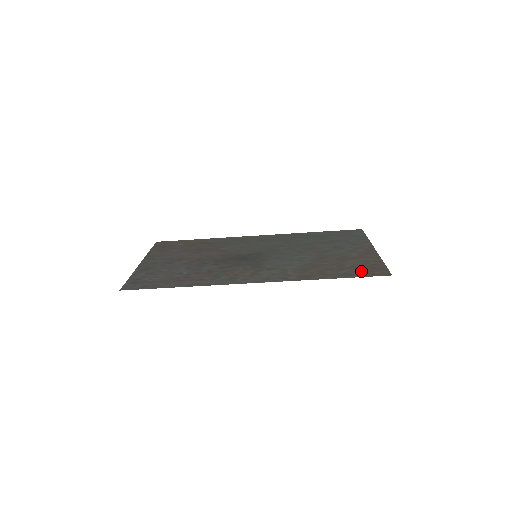
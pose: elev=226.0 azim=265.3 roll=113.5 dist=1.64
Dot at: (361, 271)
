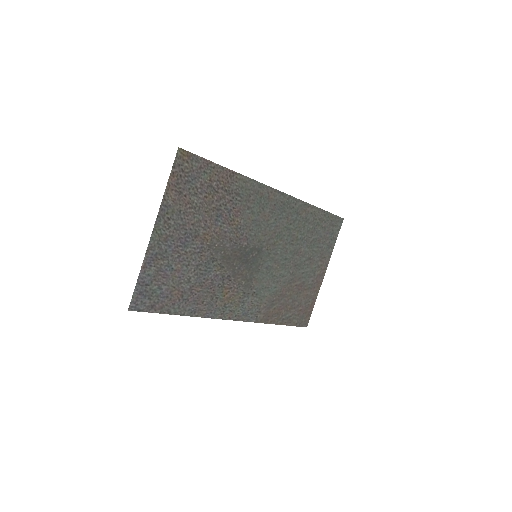
Dot at: (298, 316)
